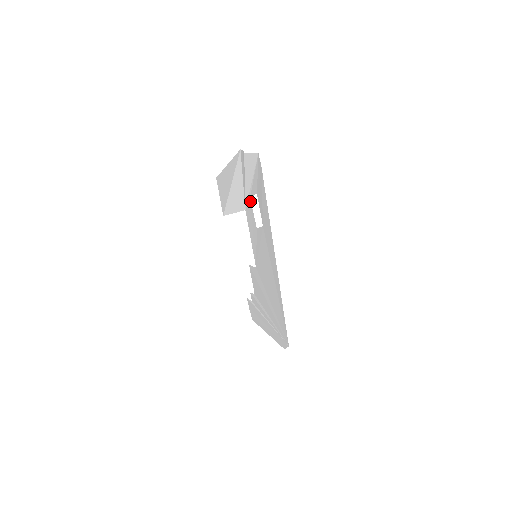
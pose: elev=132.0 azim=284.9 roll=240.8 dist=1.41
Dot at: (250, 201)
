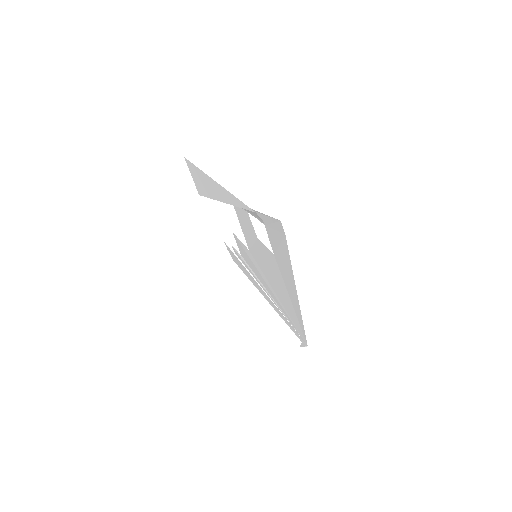
Dot at: (246, 211)
